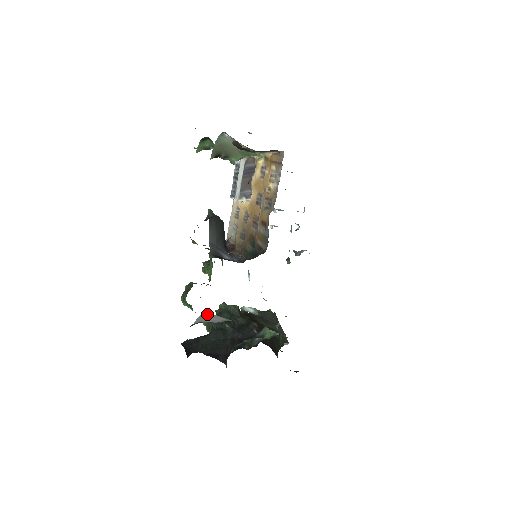
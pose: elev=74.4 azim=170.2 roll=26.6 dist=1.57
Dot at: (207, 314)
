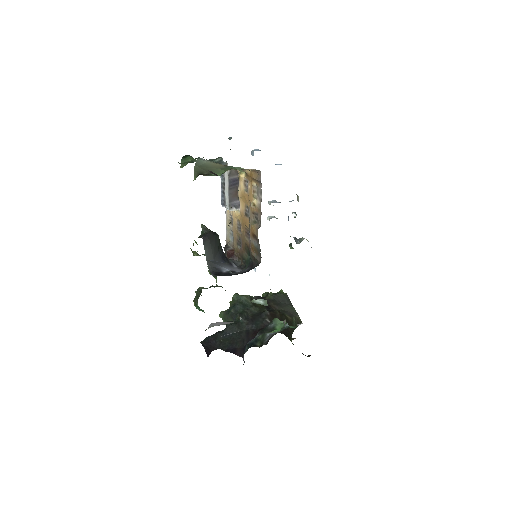
Dot at: (217, 322)
